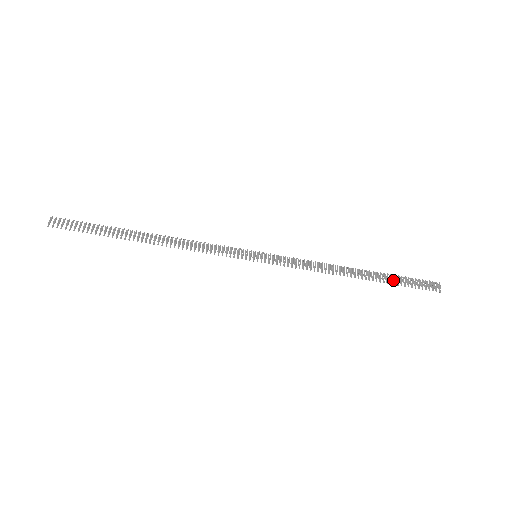
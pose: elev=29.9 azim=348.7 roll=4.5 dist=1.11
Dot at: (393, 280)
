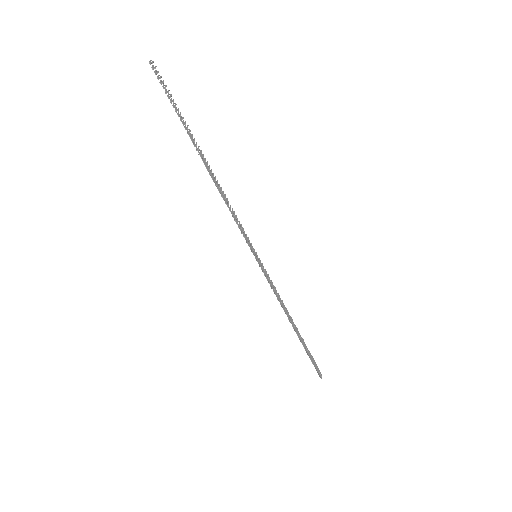
Dot at: (306, 349)
